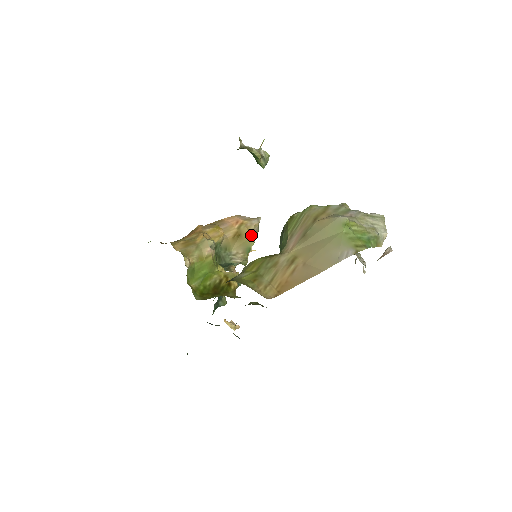
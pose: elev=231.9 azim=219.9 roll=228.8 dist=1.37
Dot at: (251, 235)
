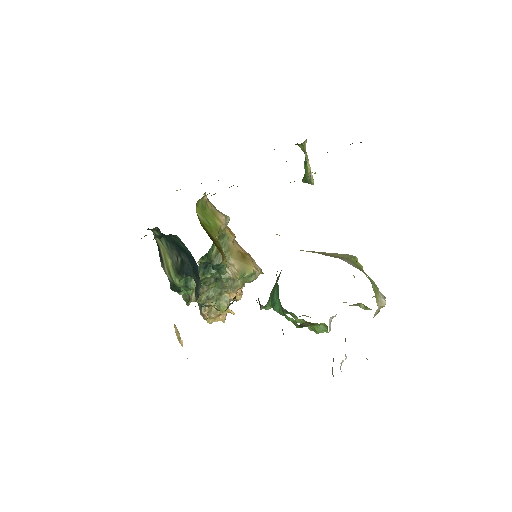
Dot at: (253, 265)
